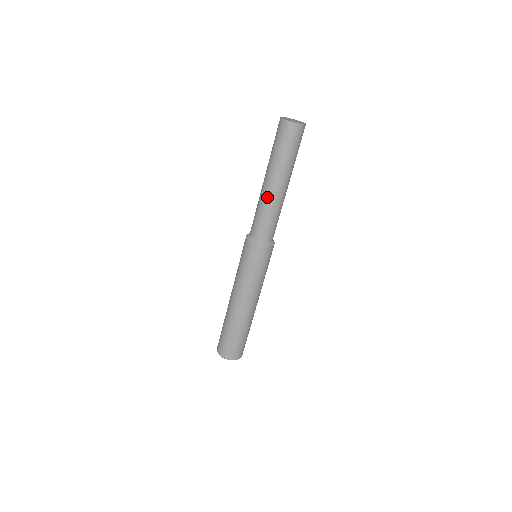
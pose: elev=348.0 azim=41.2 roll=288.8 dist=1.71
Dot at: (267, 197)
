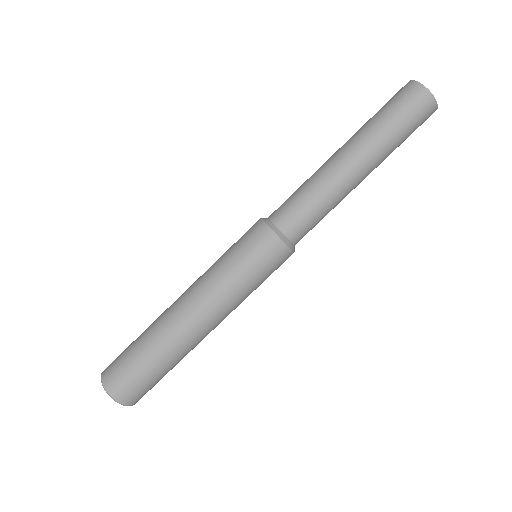
Dot at: (326, 169)
